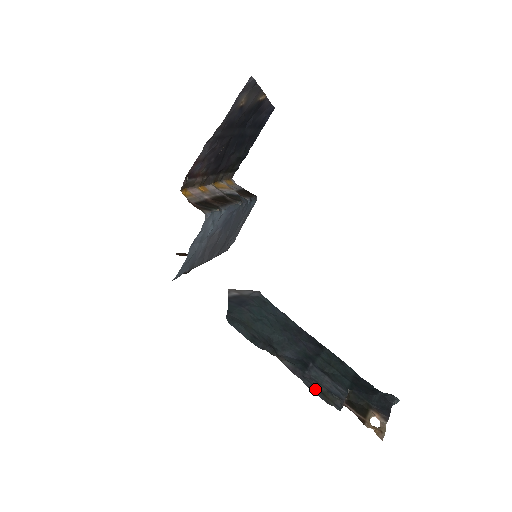
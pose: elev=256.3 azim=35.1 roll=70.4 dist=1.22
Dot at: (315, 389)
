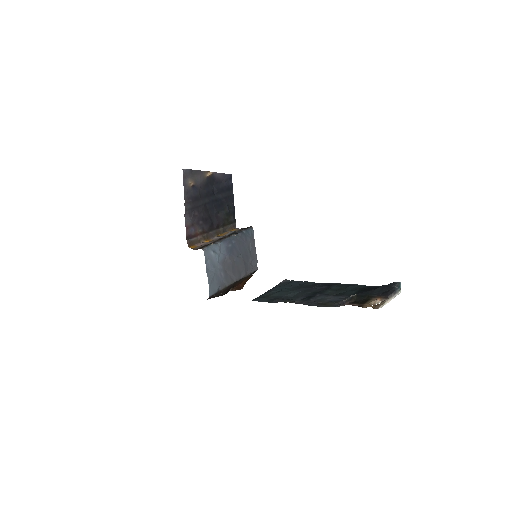
Dot at: (316, 305)
